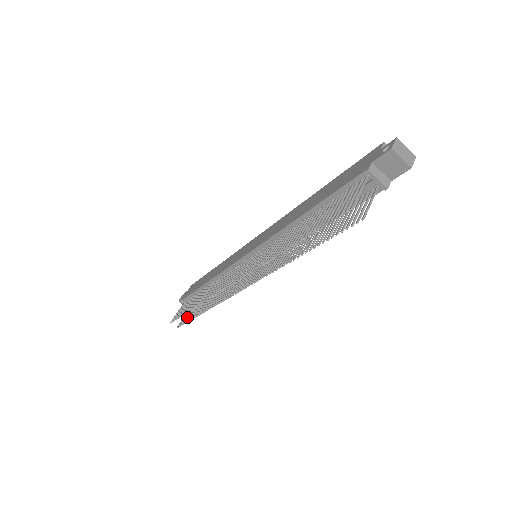
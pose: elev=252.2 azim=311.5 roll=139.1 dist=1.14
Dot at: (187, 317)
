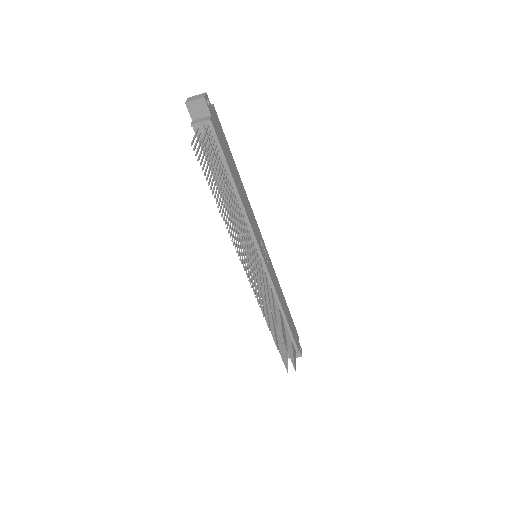
Dot at: occluded
